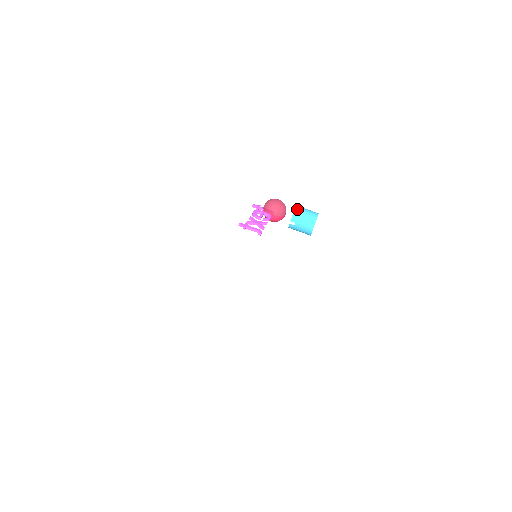
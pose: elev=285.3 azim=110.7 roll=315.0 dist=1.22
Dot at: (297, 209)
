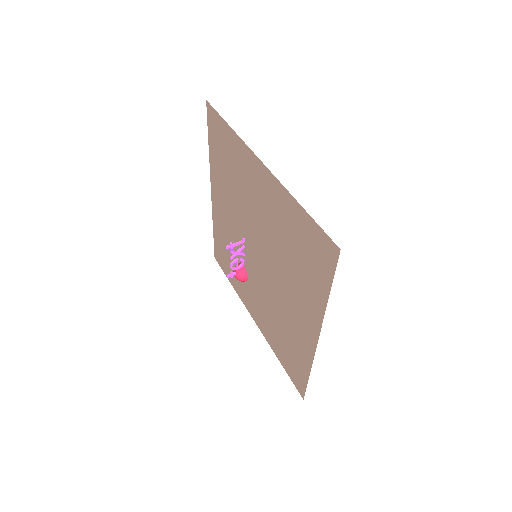
Dot at: occluded
